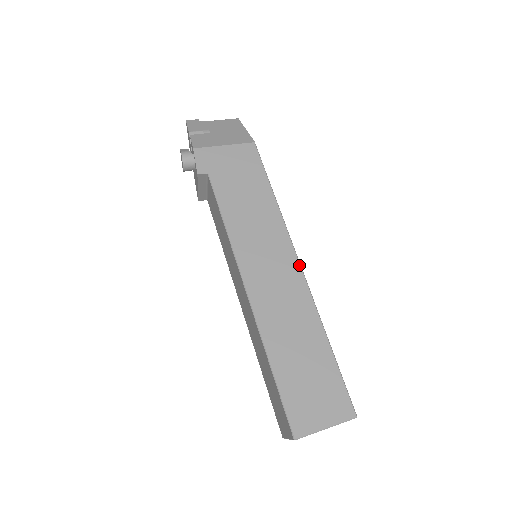
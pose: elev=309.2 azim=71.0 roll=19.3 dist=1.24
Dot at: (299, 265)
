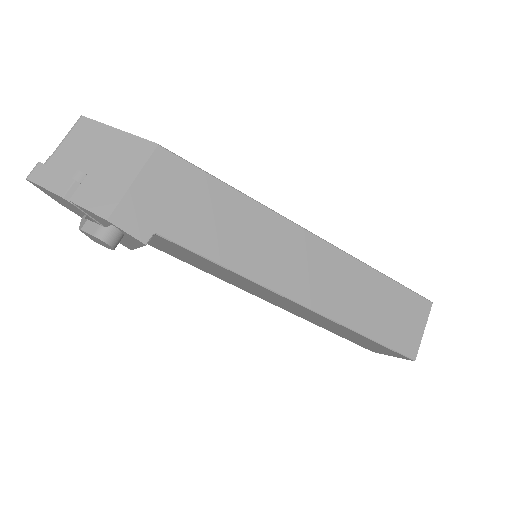
Dot at: (315, 236)
